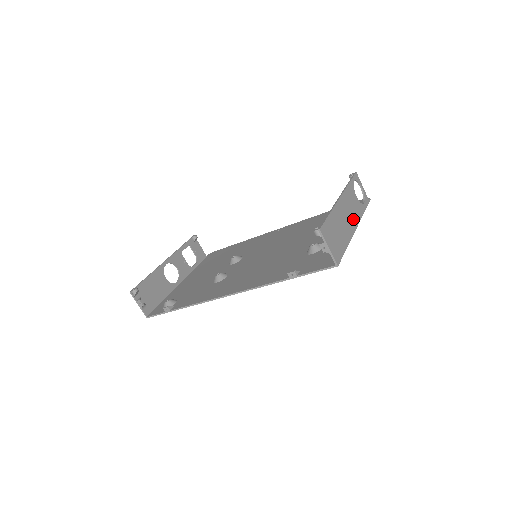
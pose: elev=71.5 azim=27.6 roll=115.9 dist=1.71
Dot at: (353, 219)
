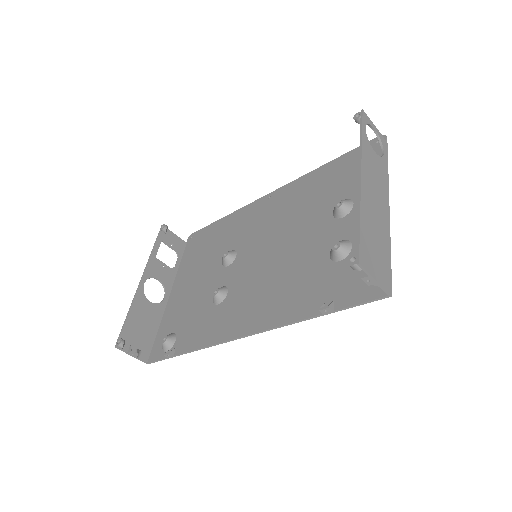
Dot at: (382, 195)
